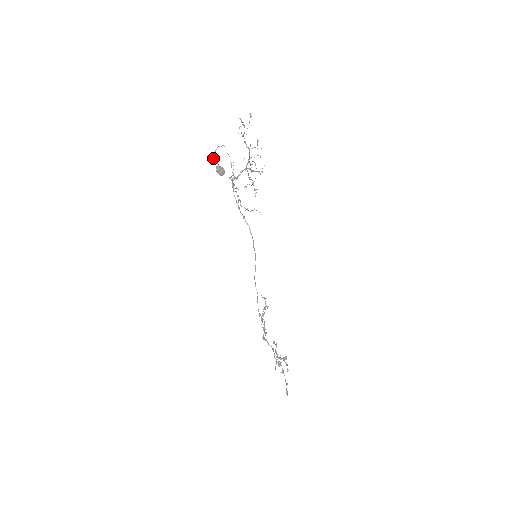
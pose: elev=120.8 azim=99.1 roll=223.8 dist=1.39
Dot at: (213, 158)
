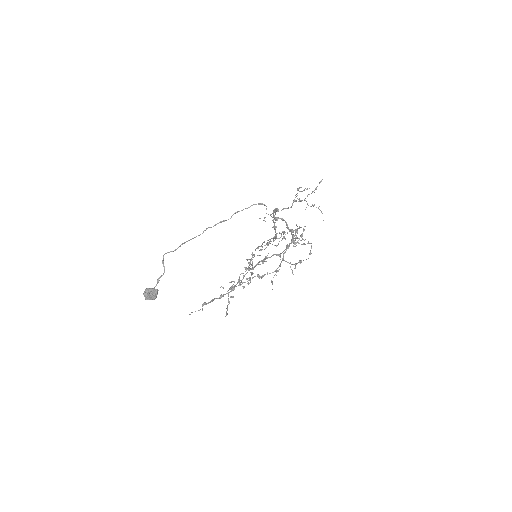
Dot at: (202, 233)
